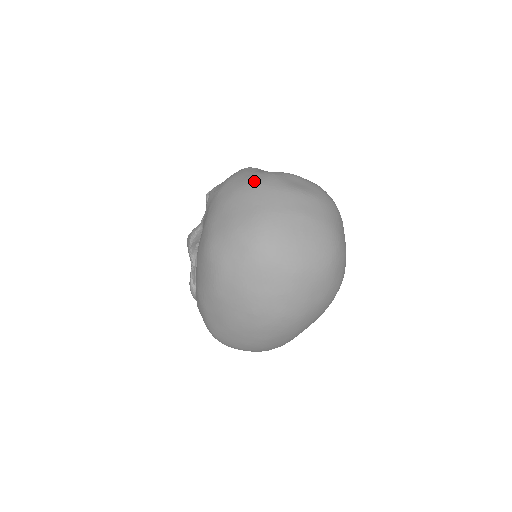
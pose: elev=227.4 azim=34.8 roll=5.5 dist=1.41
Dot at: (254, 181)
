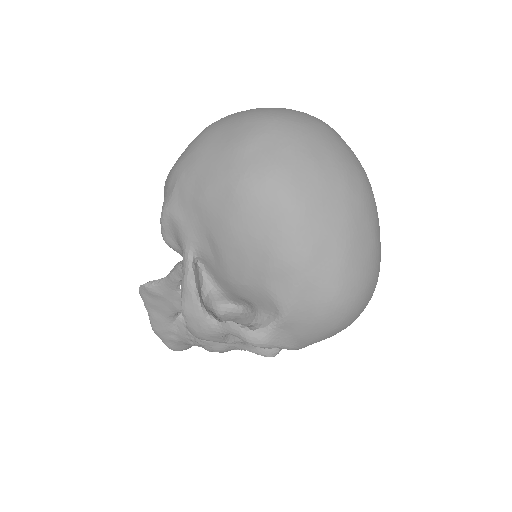
Dot at: (200, 133)
